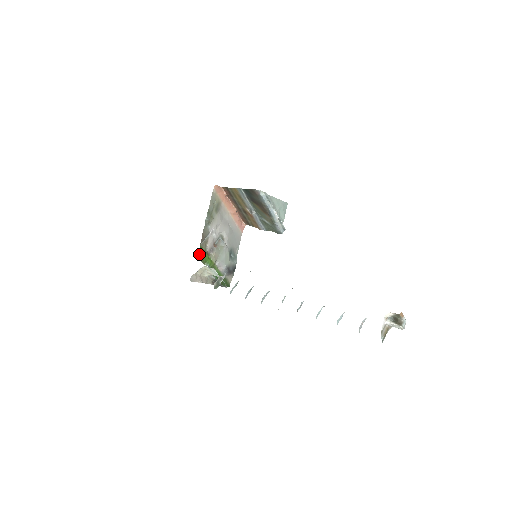
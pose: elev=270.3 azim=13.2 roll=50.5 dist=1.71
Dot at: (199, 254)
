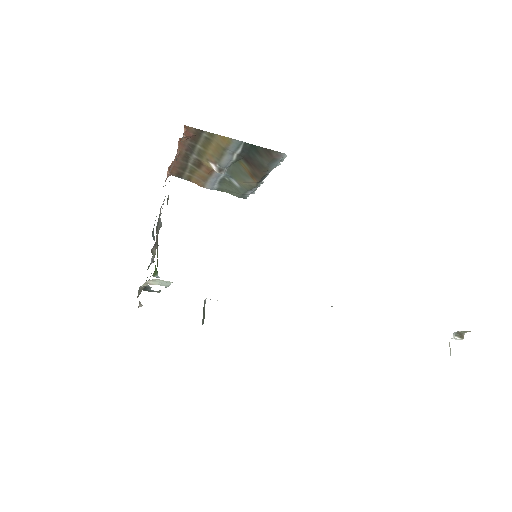
Dot at: occluded
